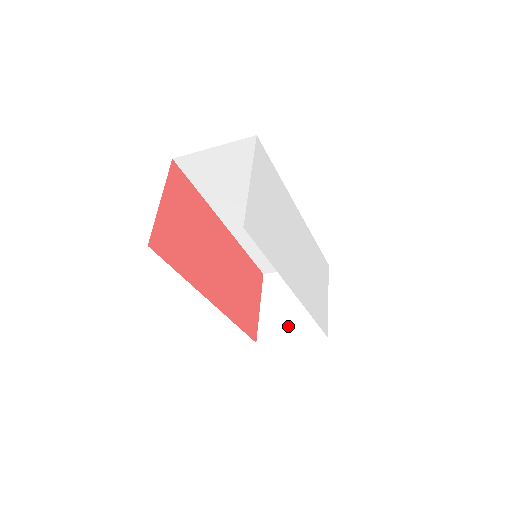
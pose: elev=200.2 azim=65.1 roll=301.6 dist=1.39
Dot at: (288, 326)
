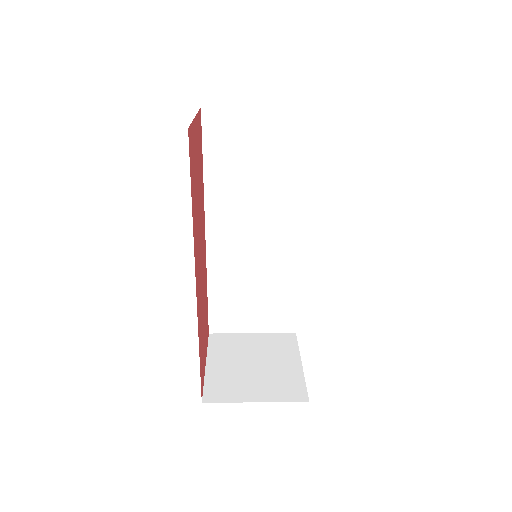
Dot at: (250, 386)
